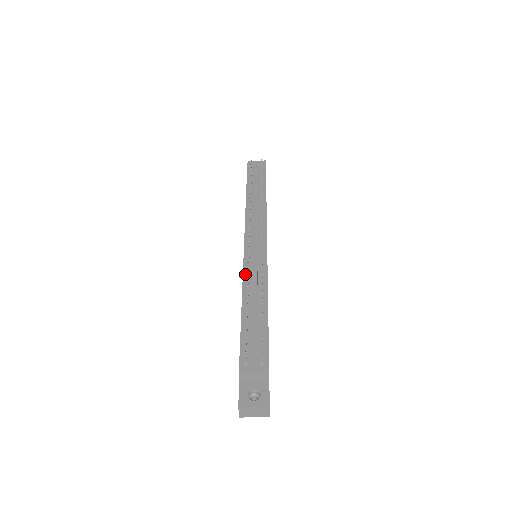
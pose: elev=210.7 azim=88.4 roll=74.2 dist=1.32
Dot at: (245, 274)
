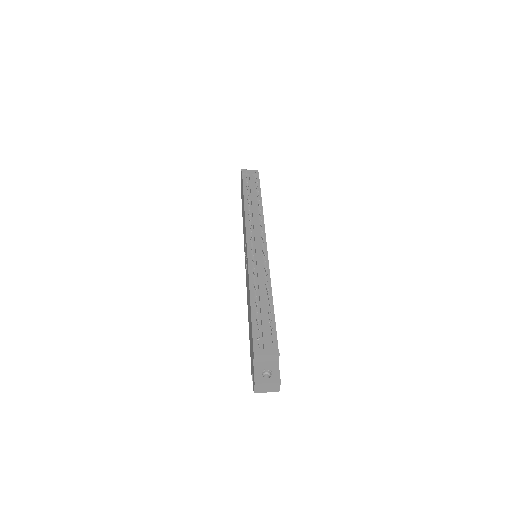
Dot at: (250, 272)
